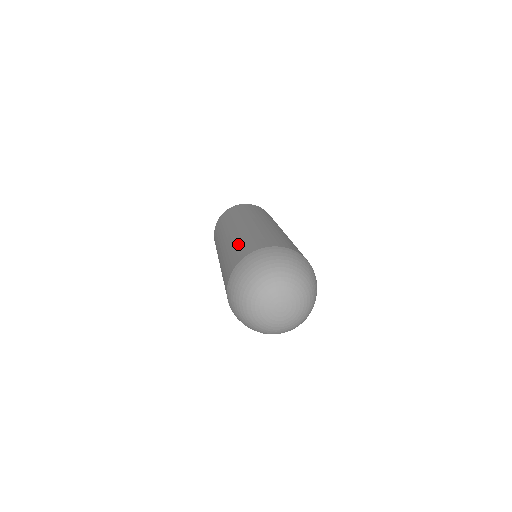
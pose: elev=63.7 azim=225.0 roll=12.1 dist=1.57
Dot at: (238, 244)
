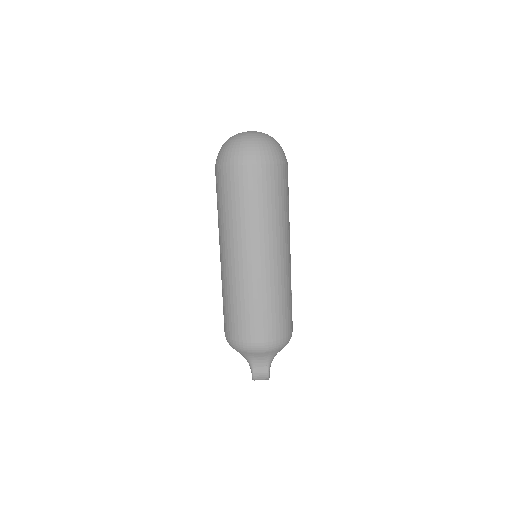
Dot at: occluded
